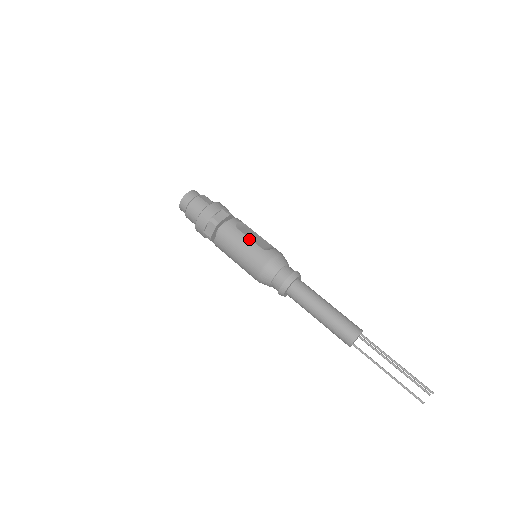
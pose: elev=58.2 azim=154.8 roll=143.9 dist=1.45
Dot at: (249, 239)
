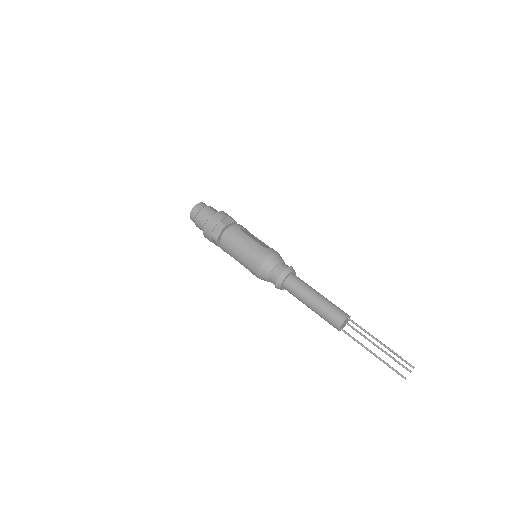
Dot at: (252, 239)
